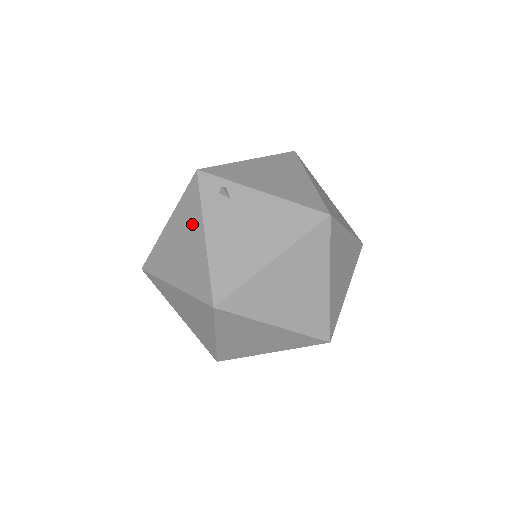
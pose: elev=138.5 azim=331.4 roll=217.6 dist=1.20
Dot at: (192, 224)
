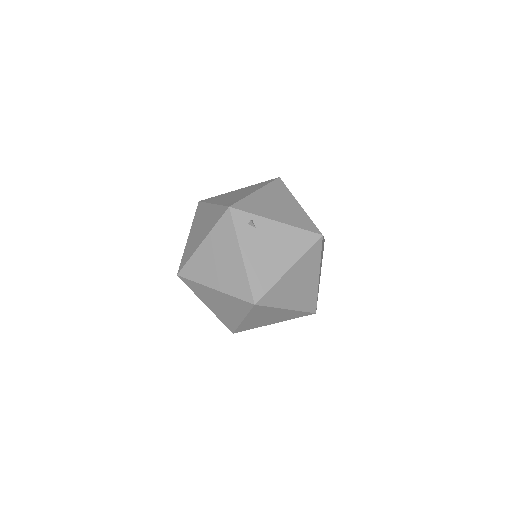
Dot at: (228, 246)
